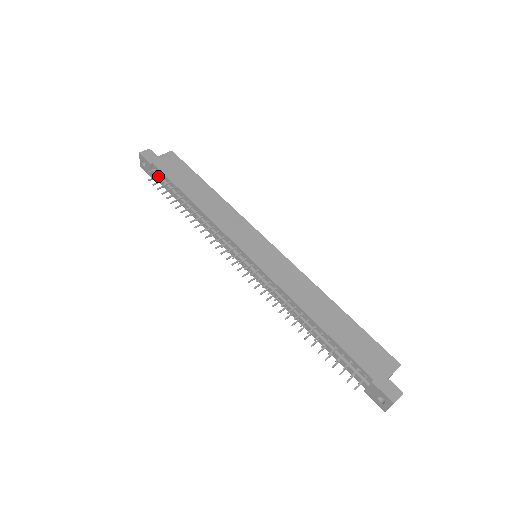
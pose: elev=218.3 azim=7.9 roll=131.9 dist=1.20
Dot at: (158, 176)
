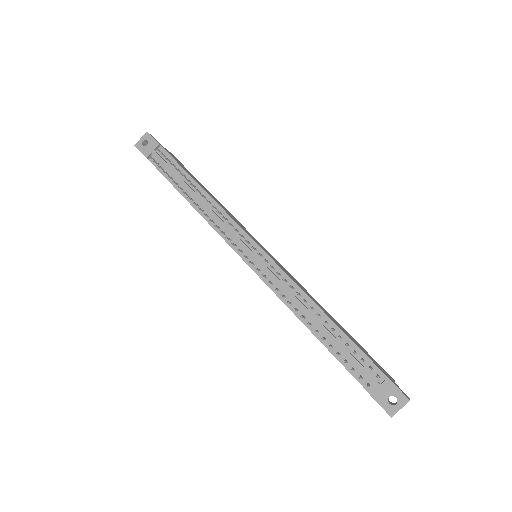
Dot at: (161, 157)
